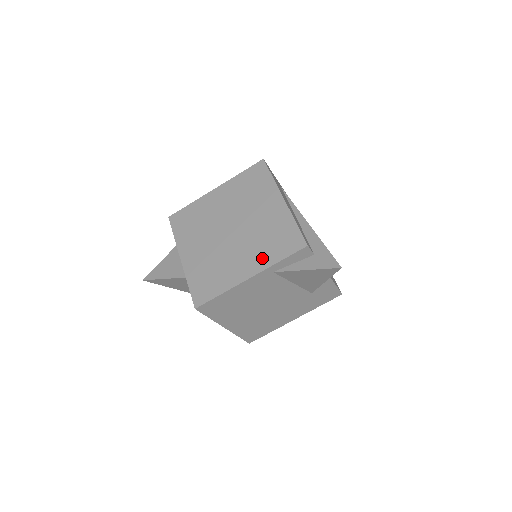
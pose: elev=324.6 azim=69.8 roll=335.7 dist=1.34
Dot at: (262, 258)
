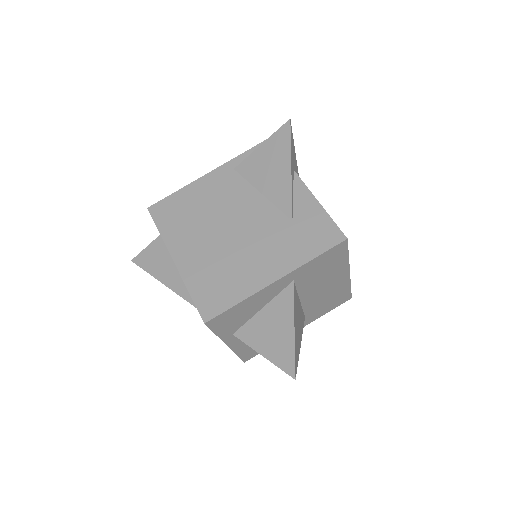
Dot at: occluded
